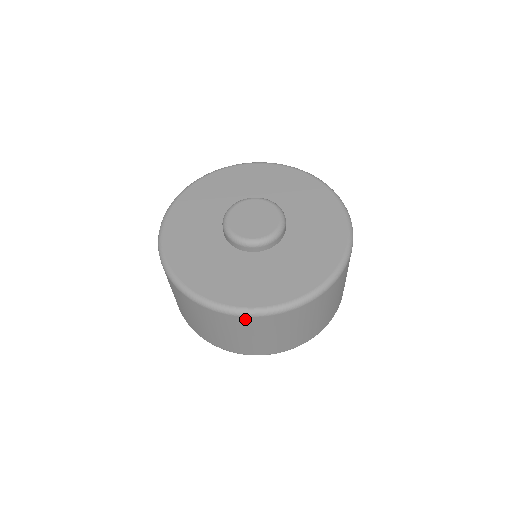
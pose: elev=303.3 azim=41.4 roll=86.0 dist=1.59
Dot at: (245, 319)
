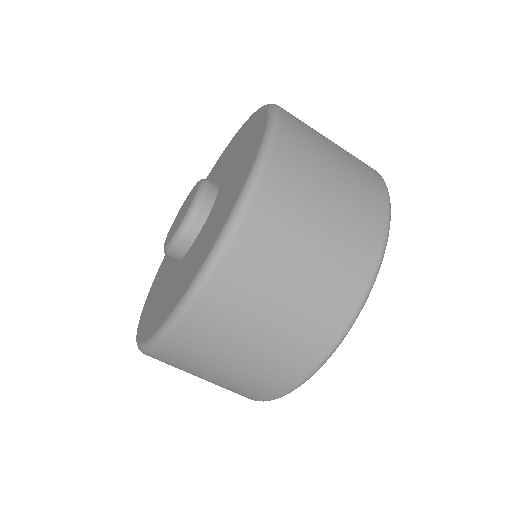
Dot at: (231, 261)
